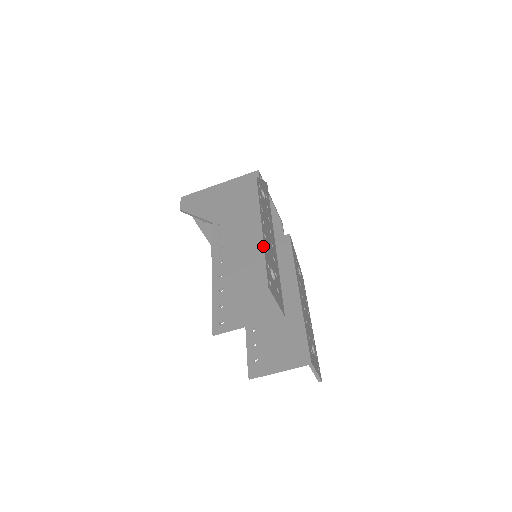
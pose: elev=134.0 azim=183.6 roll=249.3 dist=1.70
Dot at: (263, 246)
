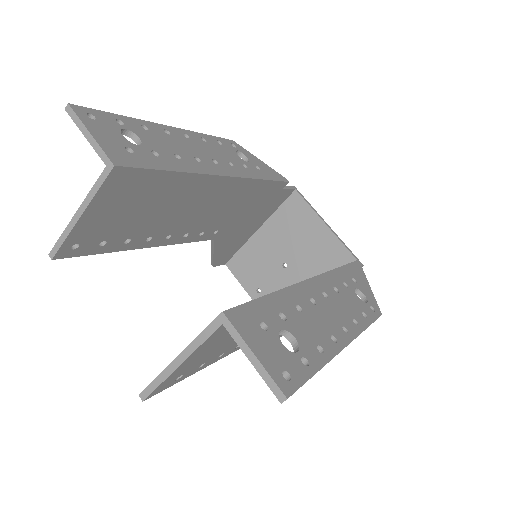
Dot at: (137, 119)
